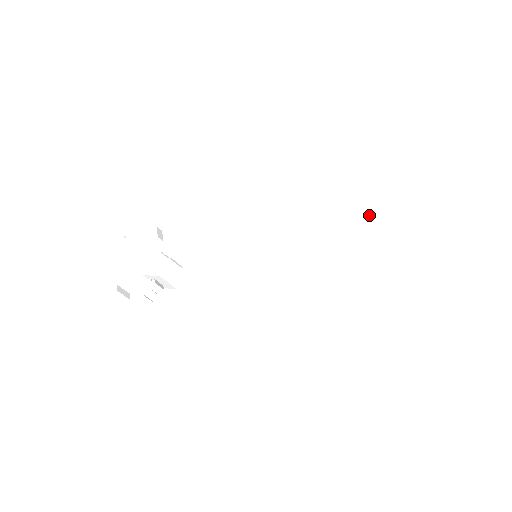
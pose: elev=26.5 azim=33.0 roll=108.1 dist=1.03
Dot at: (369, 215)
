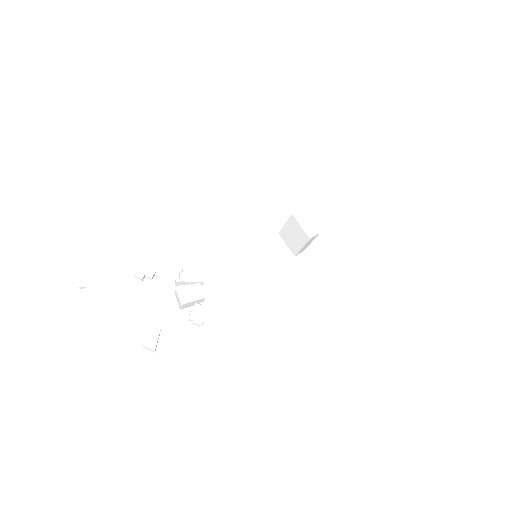
Dot at: (328, 217)
